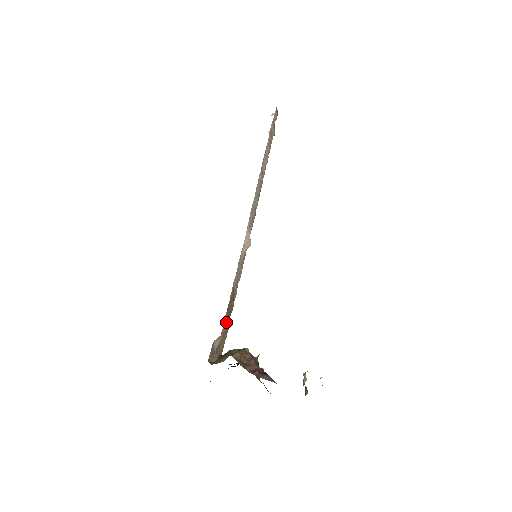
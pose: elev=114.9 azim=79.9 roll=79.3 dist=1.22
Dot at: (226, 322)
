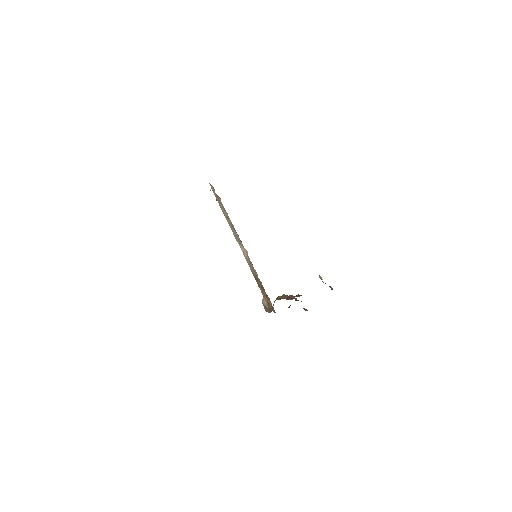
Dot at: (262, 291)
